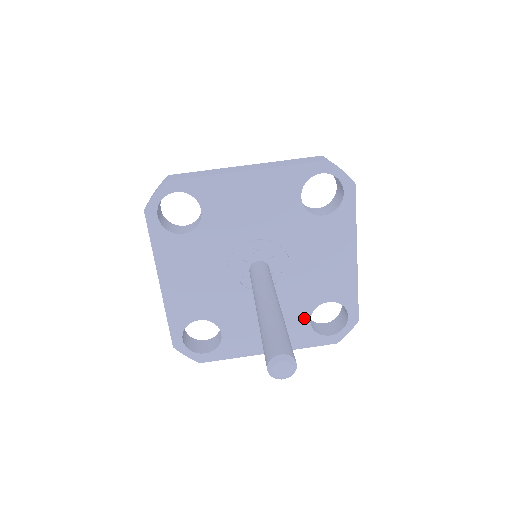
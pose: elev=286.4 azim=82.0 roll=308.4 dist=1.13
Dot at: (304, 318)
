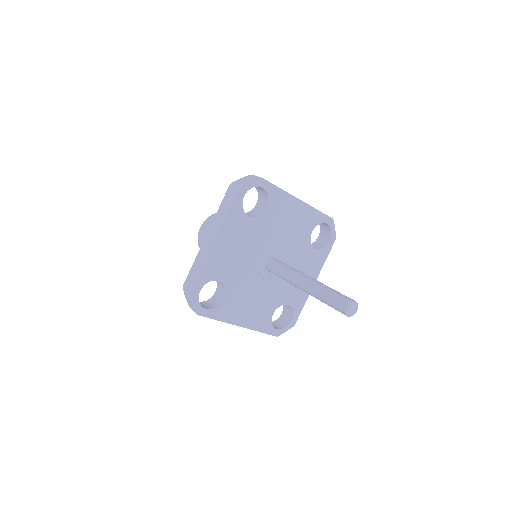
Dot at: (311, 251)
